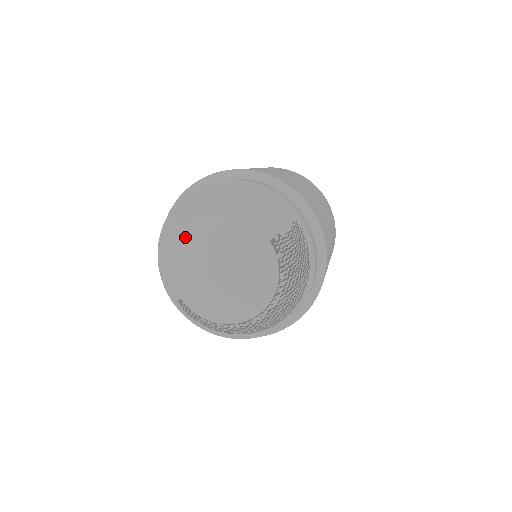
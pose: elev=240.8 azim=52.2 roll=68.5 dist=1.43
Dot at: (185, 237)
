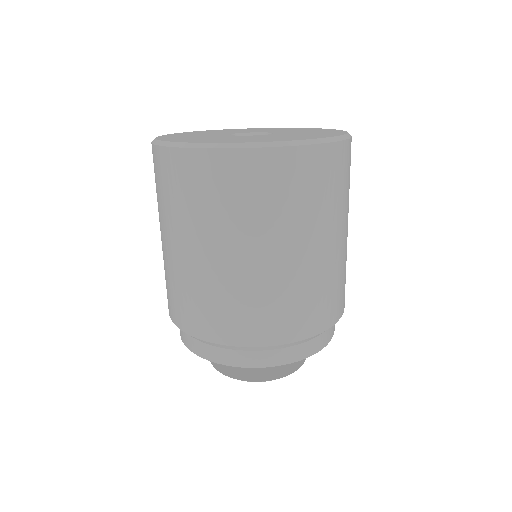
Dot at: occluded
